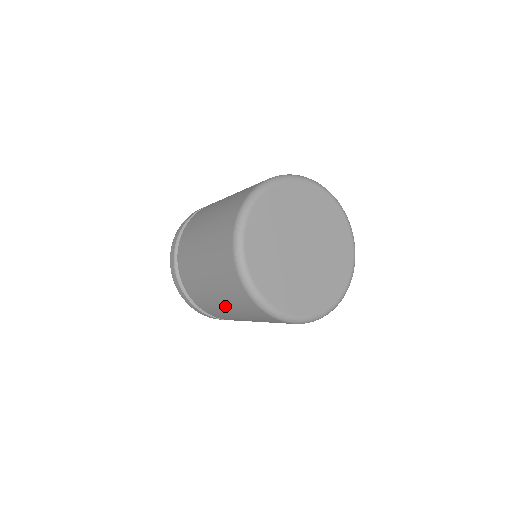
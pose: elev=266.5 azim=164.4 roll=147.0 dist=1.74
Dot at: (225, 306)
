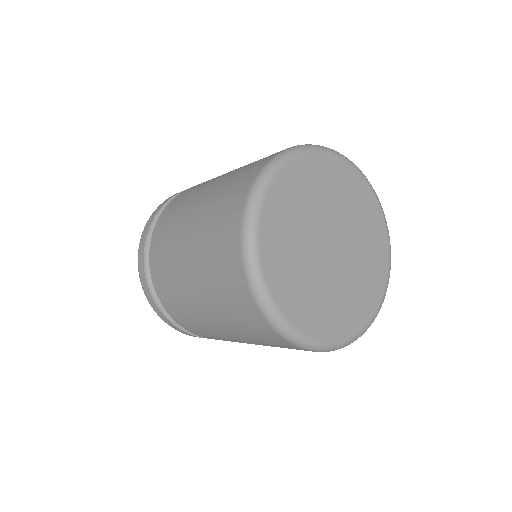
Dot at: occluded
